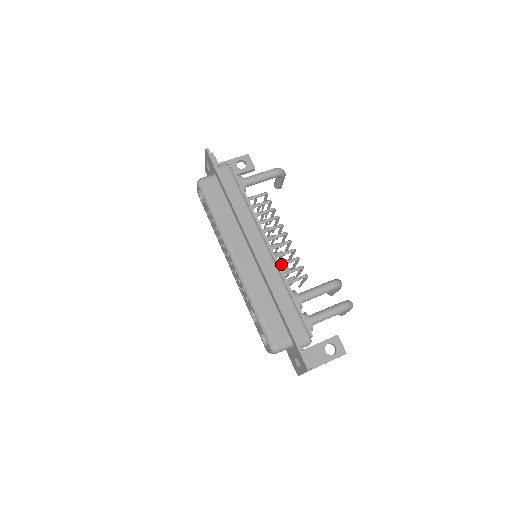
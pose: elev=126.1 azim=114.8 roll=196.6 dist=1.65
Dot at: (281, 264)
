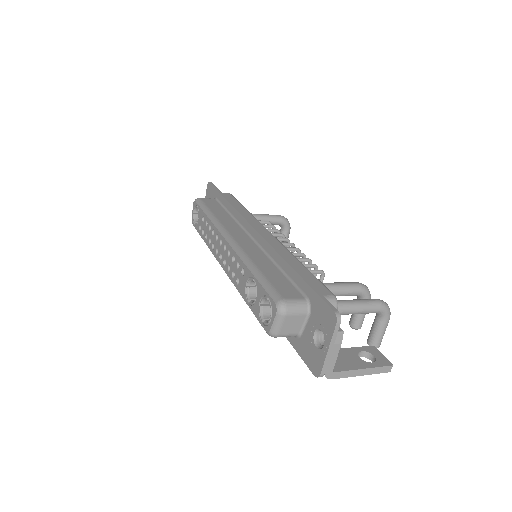
Dot at: occluded
